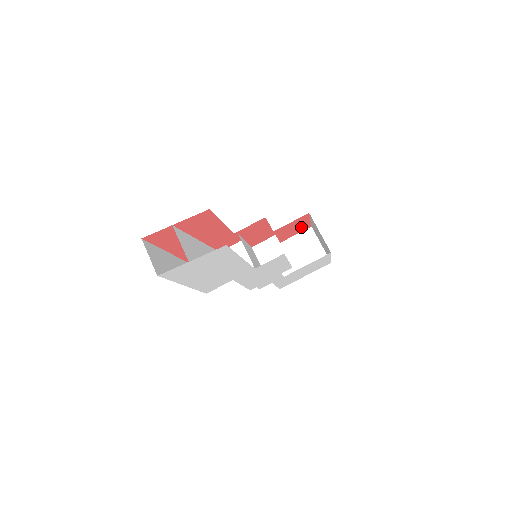
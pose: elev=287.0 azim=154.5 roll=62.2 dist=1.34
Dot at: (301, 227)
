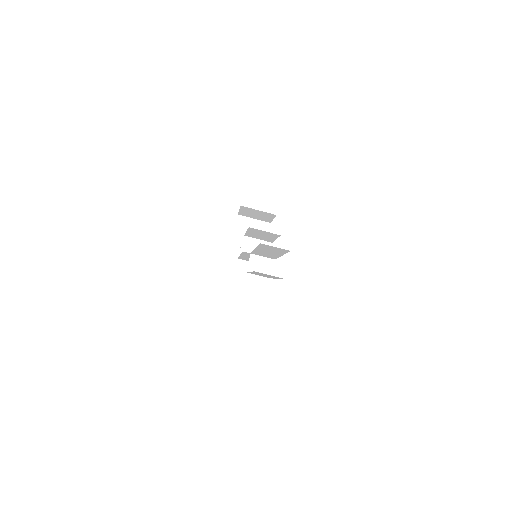
Dot at: occluded
